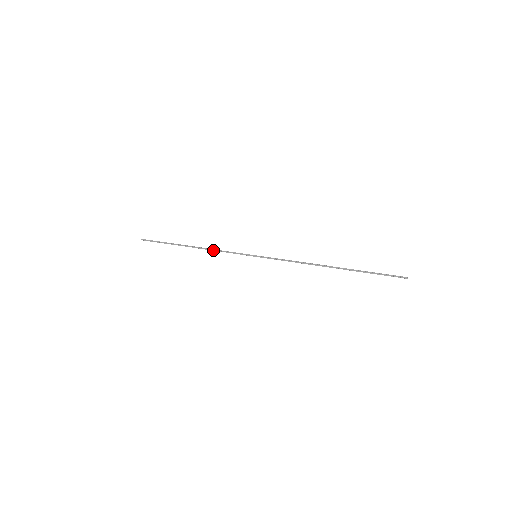
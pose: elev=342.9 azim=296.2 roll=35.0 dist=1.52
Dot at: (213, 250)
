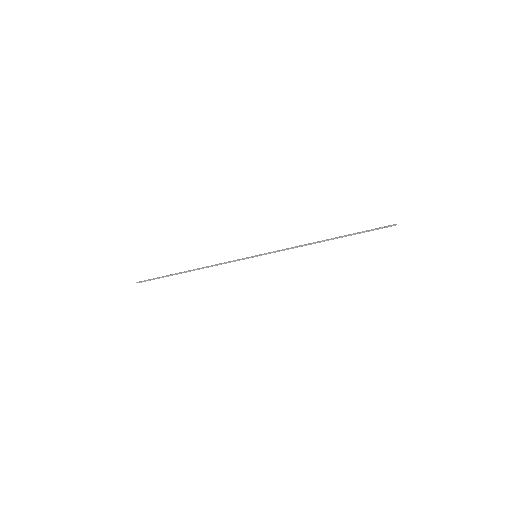
Dot at: occluded
